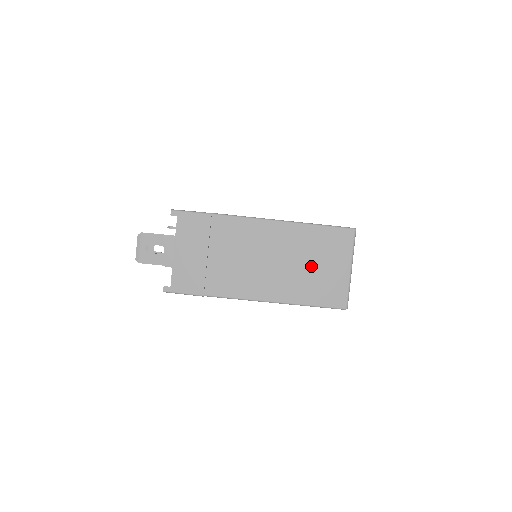
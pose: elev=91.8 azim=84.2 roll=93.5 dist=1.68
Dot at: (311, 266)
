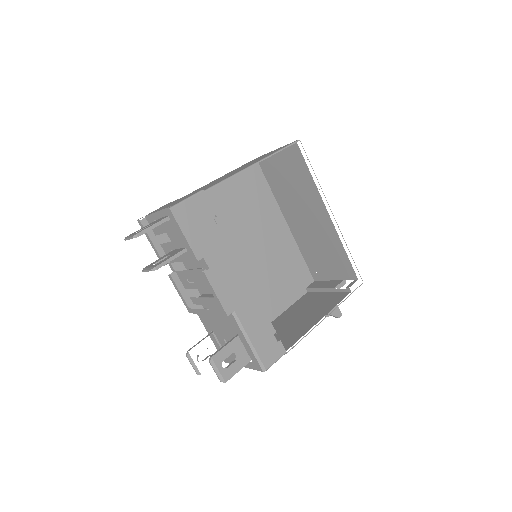
Dot at: occluded
